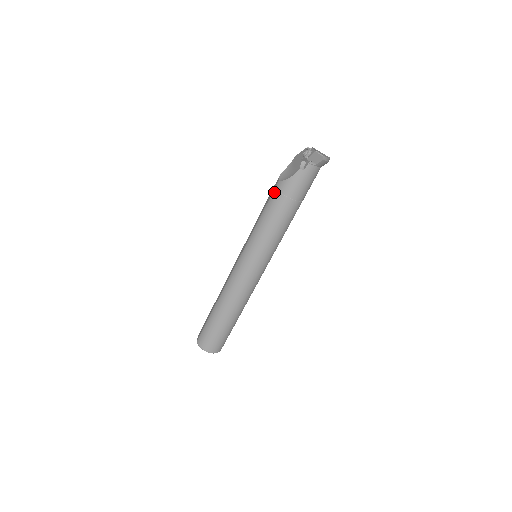
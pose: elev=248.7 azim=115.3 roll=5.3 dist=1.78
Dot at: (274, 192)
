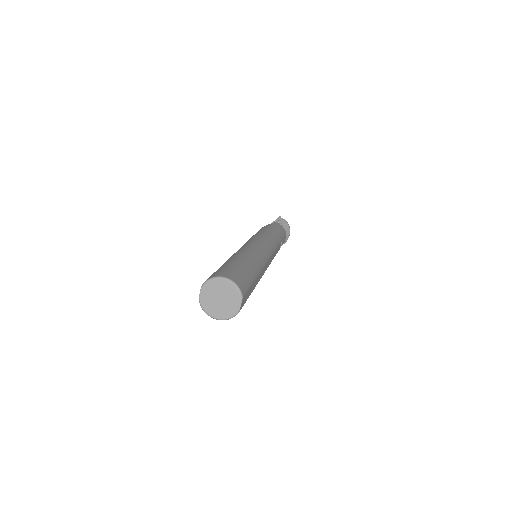
Dot at: occluded
